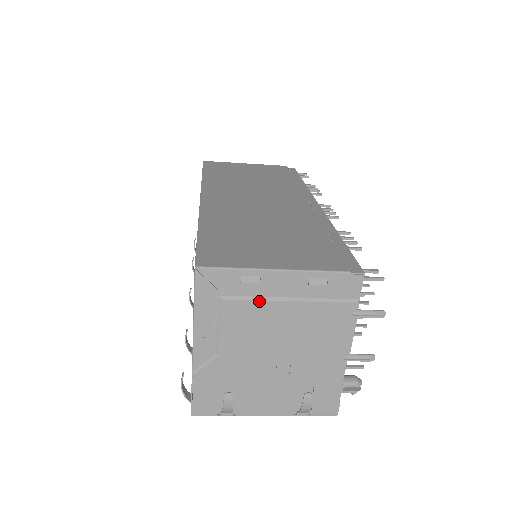
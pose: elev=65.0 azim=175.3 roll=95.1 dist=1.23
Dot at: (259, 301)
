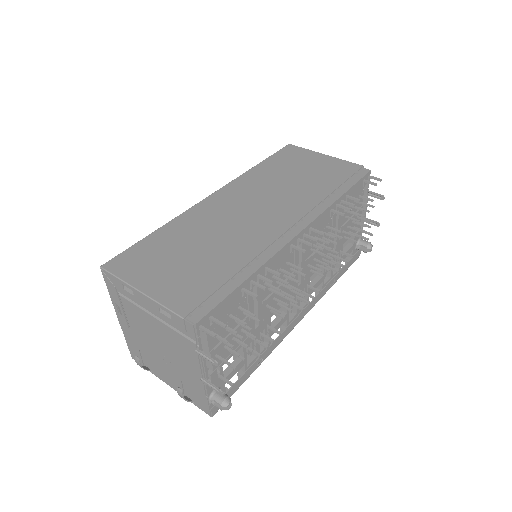
Dot at: (138, 307)
